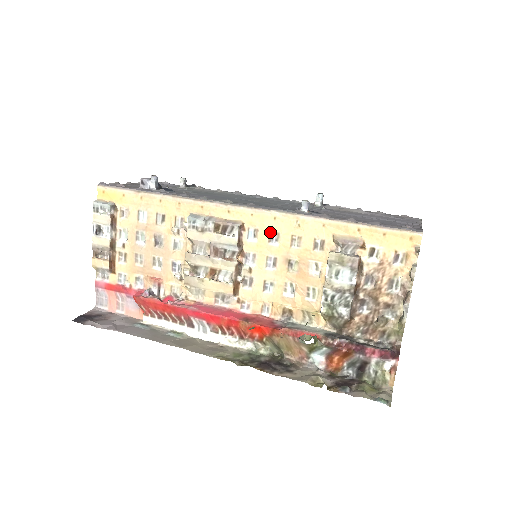
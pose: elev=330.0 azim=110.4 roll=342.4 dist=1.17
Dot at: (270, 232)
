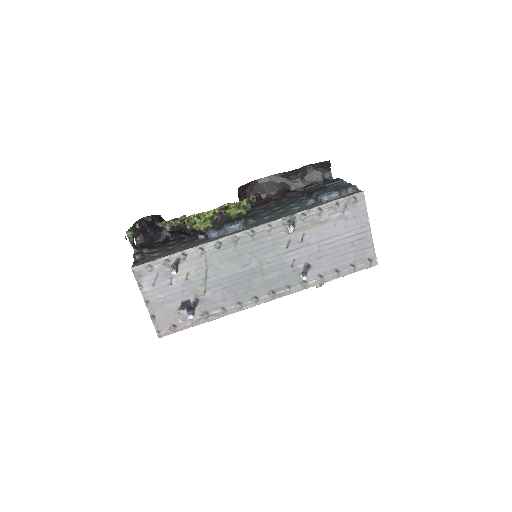
Dot at: occluded
